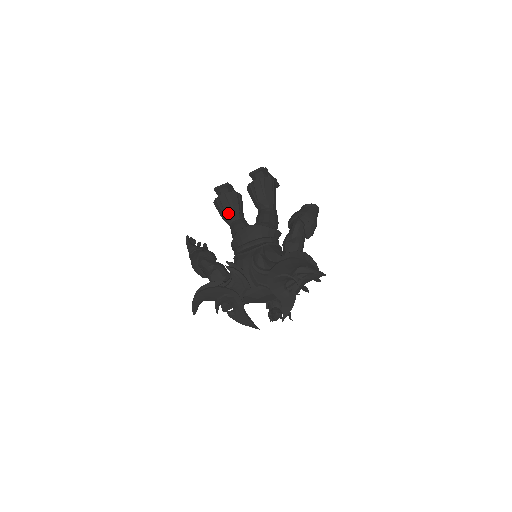
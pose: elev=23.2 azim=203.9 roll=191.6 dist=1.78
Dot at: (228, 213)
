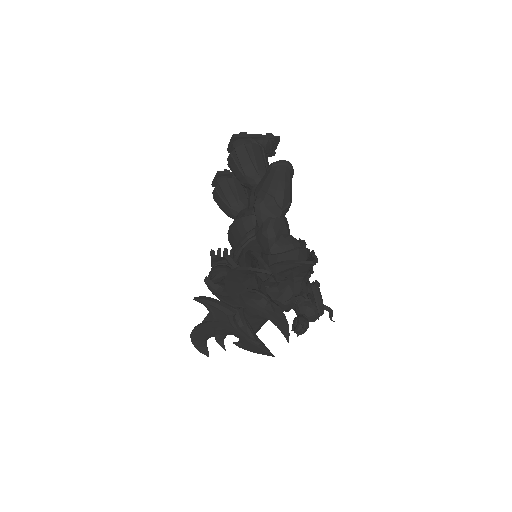
Dot at: (226, 210)
